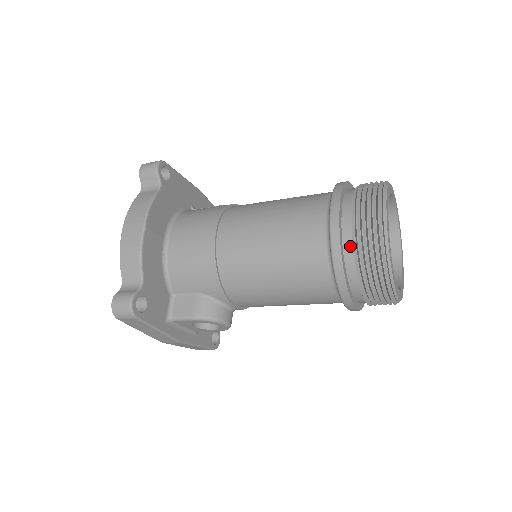
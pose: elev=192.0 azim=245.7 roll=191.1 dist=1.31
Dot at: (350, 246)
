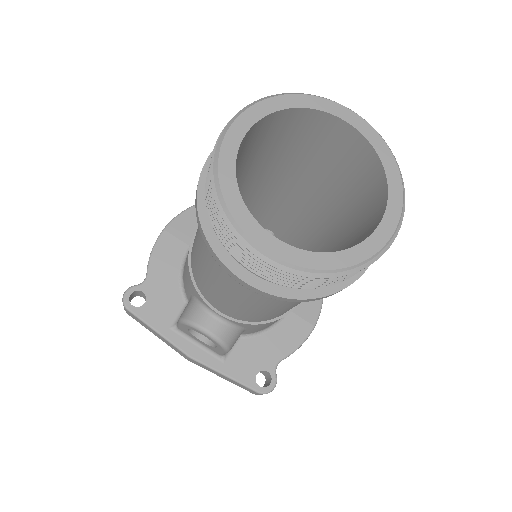
Dot at: occluded
